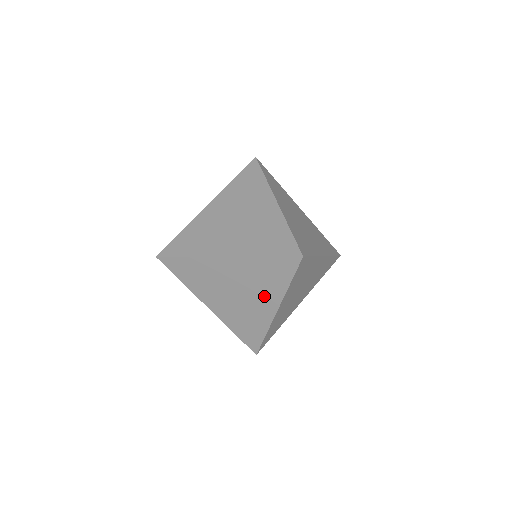
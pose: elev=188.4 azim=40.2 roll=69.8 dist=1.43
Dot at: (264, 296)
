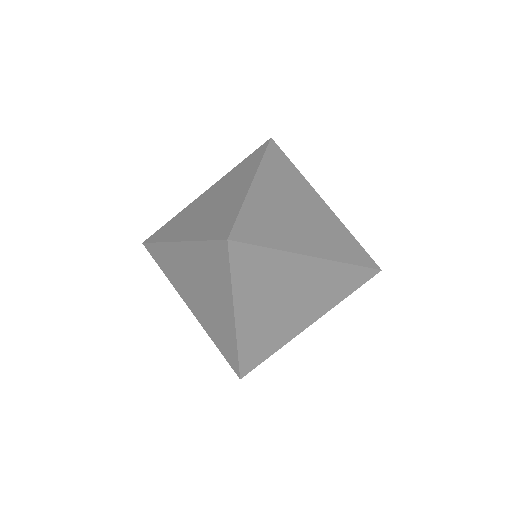
Dot at: (219, 296)
